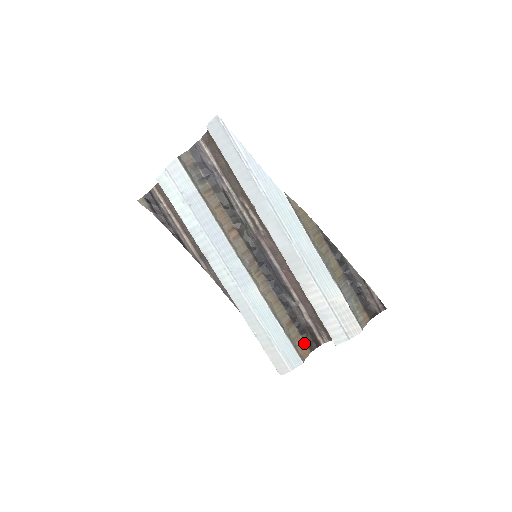
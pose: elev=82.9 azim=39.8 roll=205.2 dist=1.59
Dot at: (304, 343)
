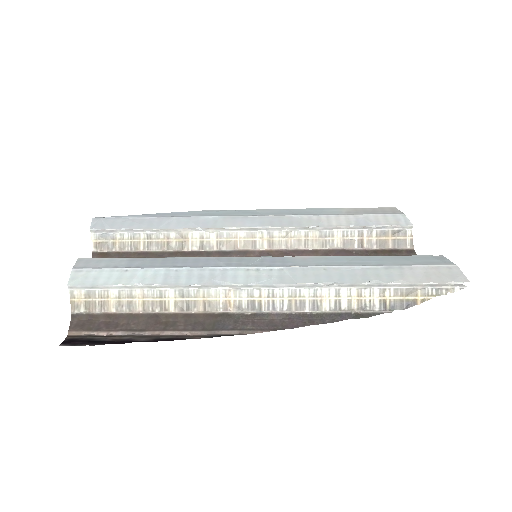
Dot at: occluded
